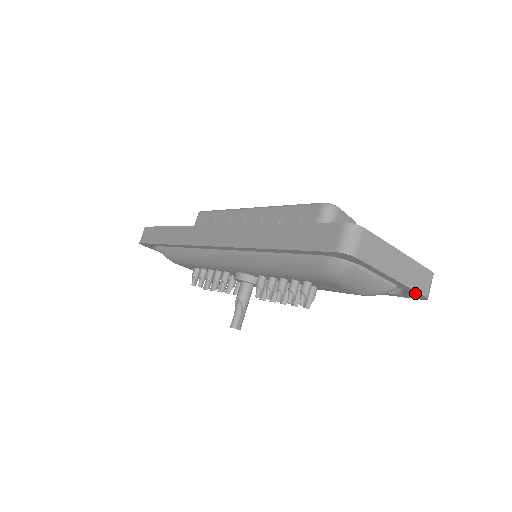
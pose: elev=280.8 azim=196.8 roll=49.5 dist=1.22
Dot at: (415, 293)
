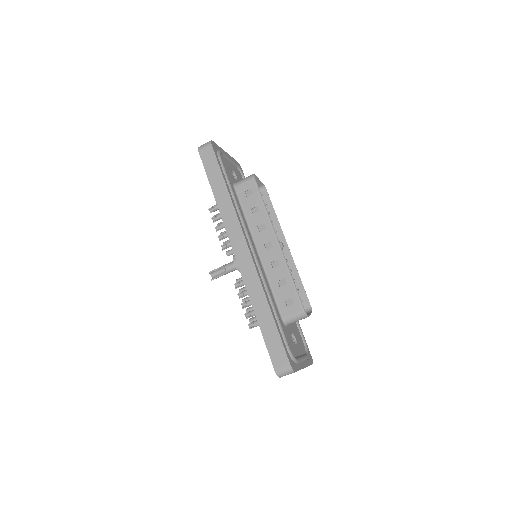
Dot at: occluded
